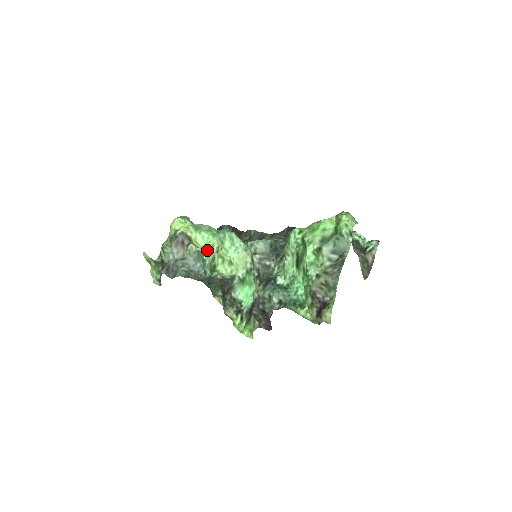
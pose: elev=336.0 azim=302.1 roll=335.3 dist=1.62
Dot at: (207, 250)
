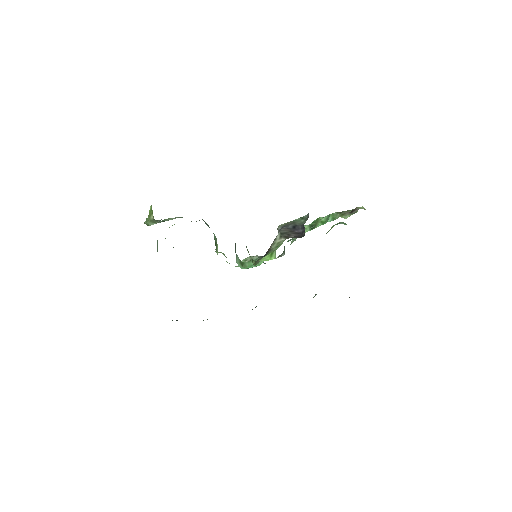
Dot at: occluded
